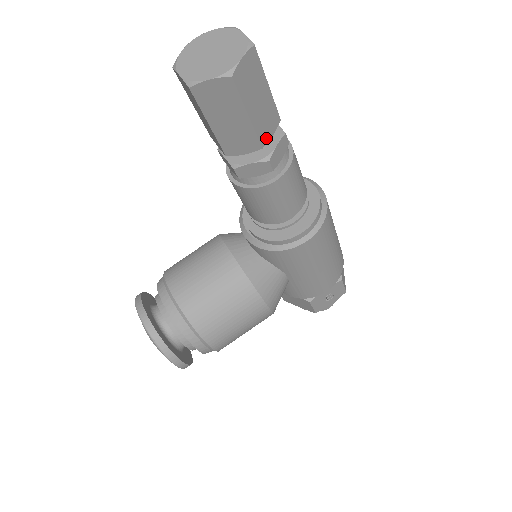
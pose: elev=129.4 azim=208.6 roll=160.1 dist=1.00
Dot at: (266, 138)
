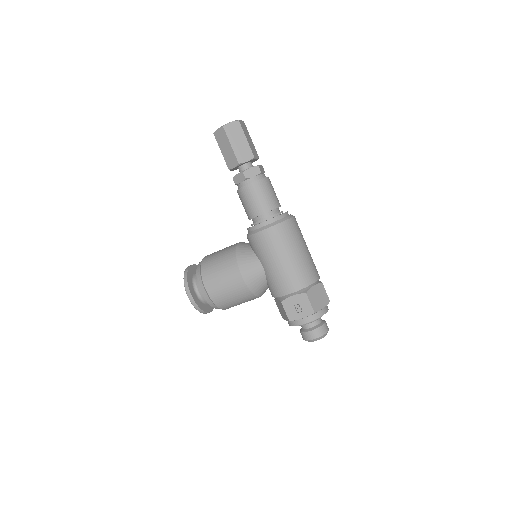
Dot at: (242, 160)
